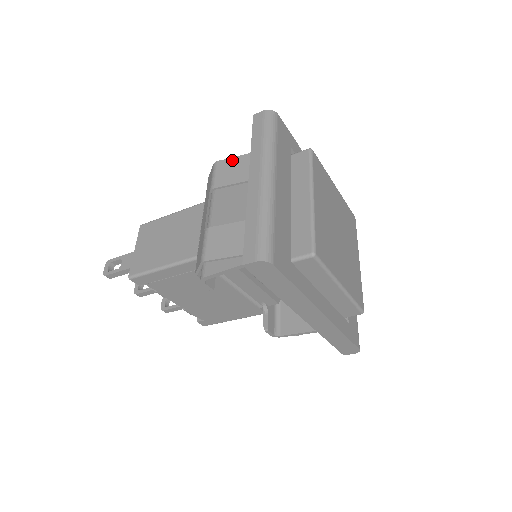
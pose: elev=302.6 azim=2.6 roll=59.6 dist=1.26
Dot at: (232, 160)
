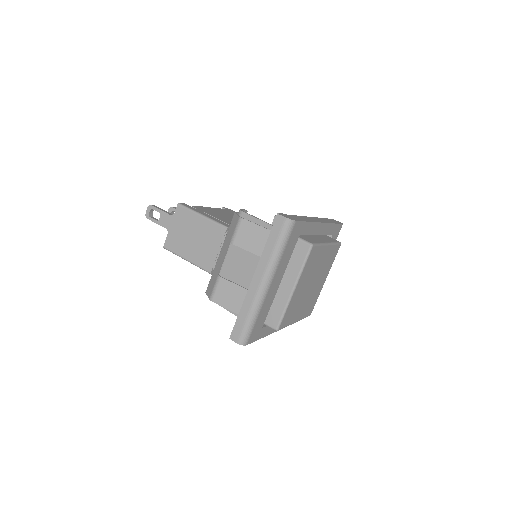
Dot at: (253, 226)
